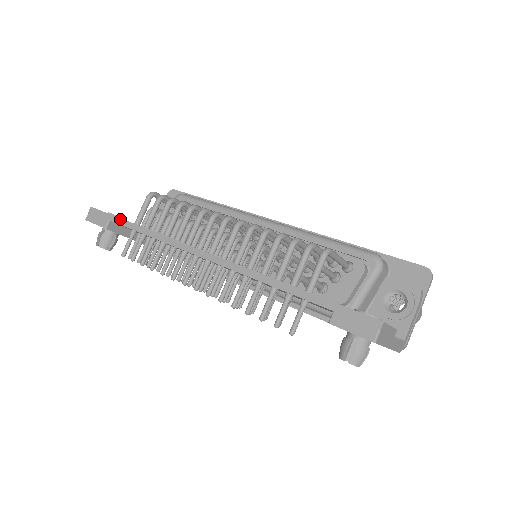
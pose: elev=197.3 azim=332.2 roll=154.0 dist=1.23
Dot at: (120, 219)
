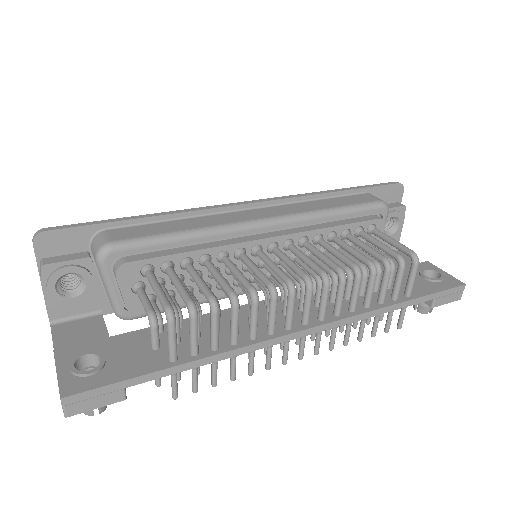
Dot at: (149, 375)
